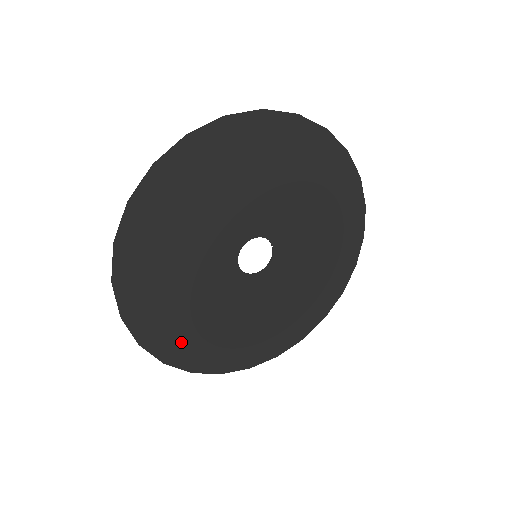
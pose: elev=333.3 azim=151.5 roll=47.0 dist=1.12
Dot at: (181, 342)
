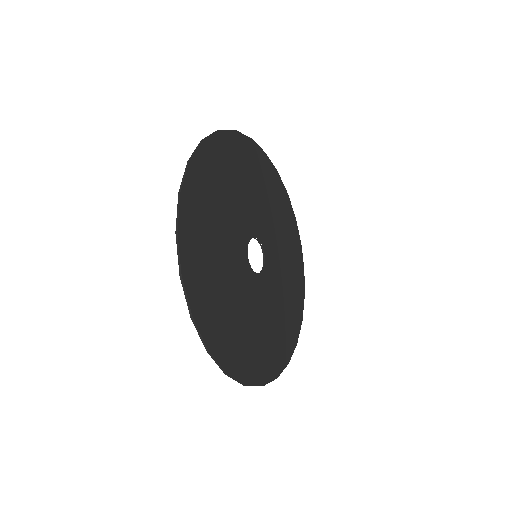
Dot at: (233, 347)
